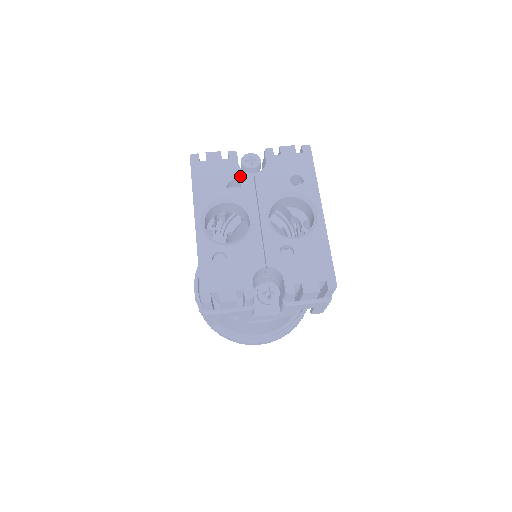
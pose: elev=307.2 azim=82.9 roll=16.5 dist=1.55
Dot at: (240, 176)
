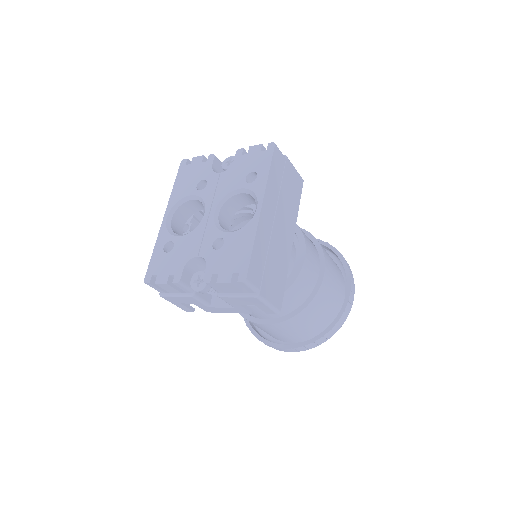
Dot at: (209, 176)
